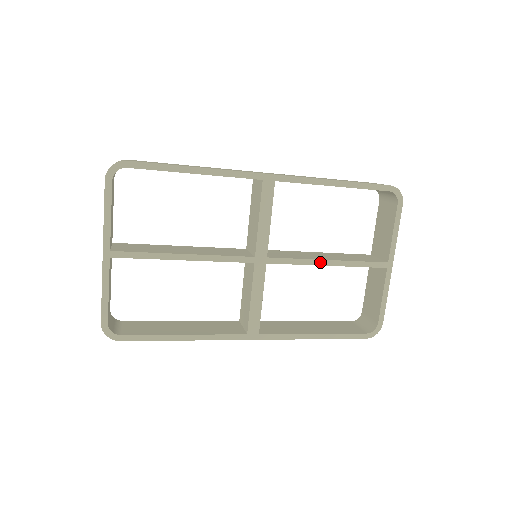
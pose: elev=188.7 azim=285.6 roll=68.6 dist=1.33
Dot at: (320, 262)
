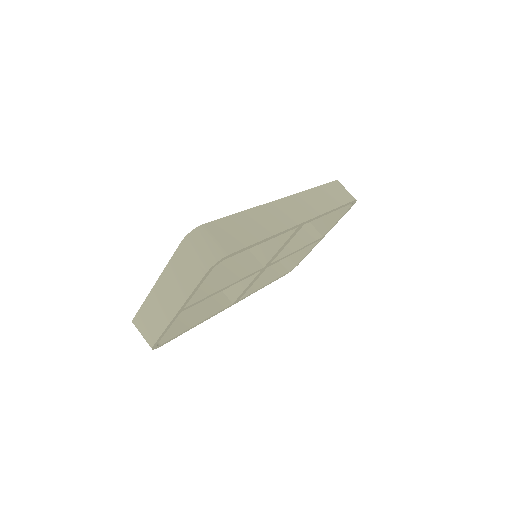
Dot at: (293, 253)
